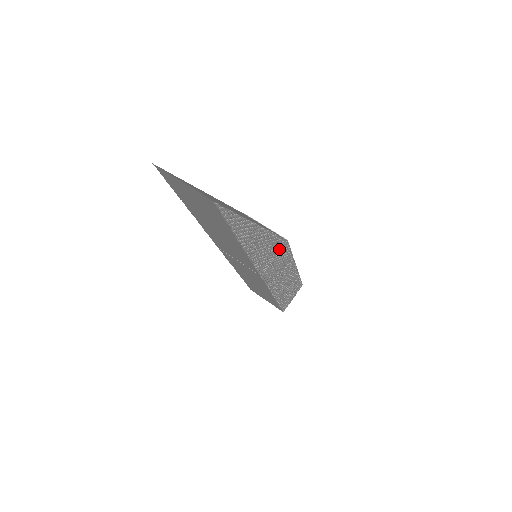
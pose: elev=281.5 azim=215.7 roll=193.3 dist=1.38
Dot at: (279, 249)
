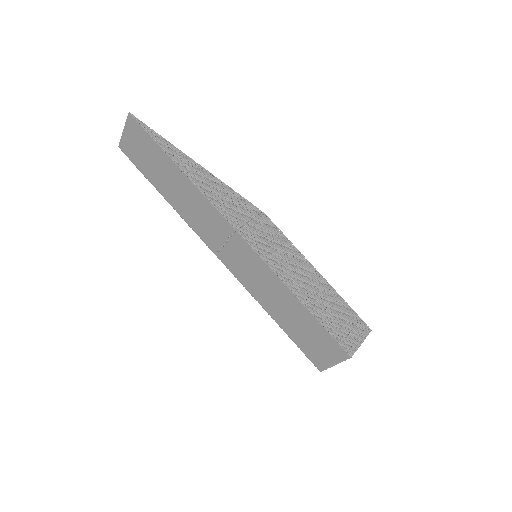
Dot at: (253, 214)
